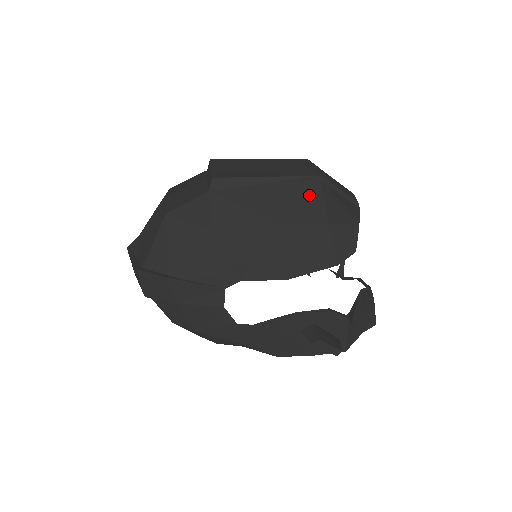
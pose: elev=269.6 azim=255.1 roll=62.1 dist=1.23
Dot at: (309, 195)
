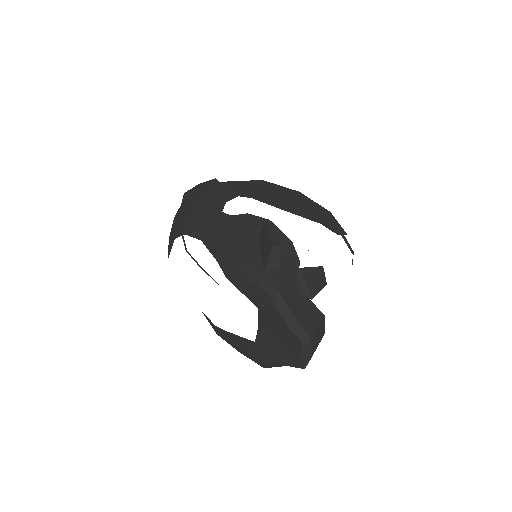
Dot at: occluded
